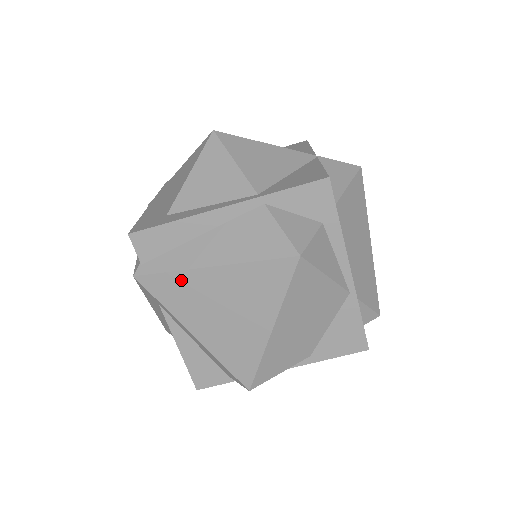
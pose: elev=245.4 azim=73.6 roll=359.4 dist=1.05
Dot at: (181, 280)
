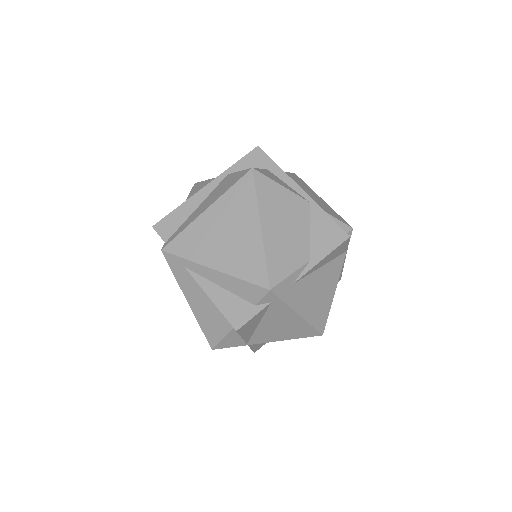
Dot at: (191, 231)
